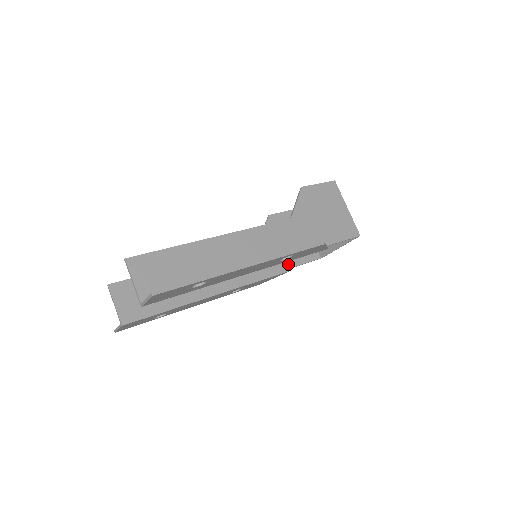
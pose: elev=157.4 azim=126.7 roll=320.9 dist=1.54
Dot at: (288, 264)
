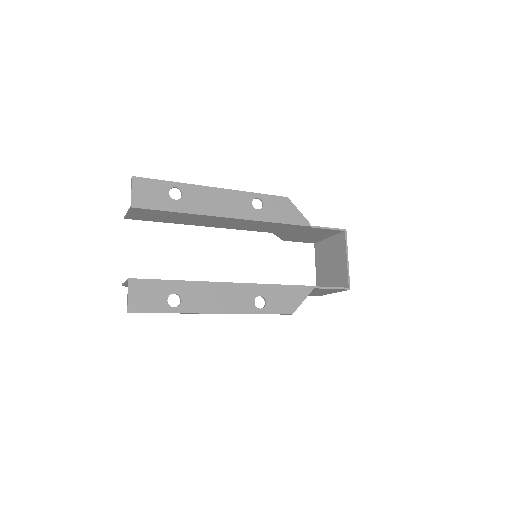
Dot at: occluded
